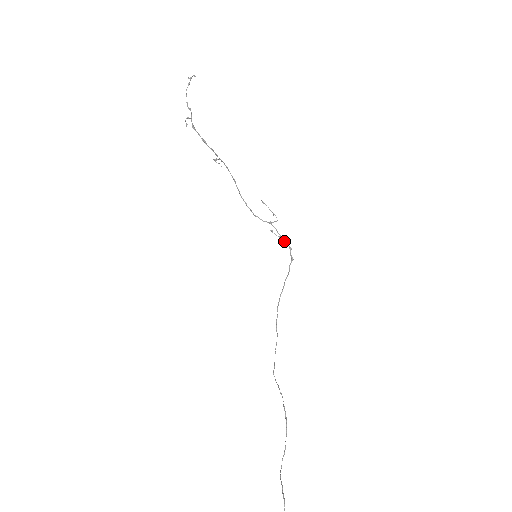
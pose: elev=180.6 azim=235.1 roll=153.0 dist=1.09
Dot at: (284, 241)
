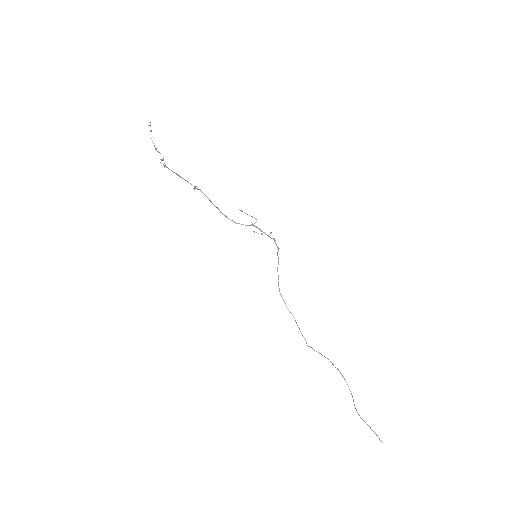
Dot at: (268, 236)
